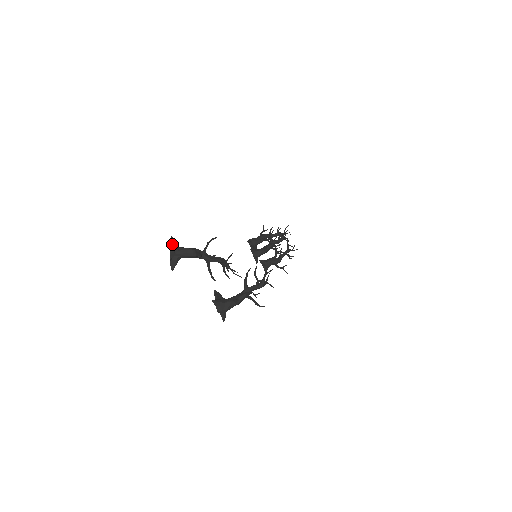
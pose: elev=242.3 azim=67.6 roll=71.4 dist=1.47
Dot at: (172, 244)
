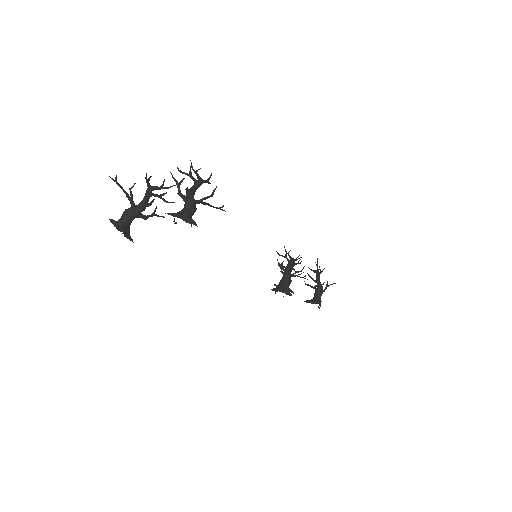
Dot at: occluded
